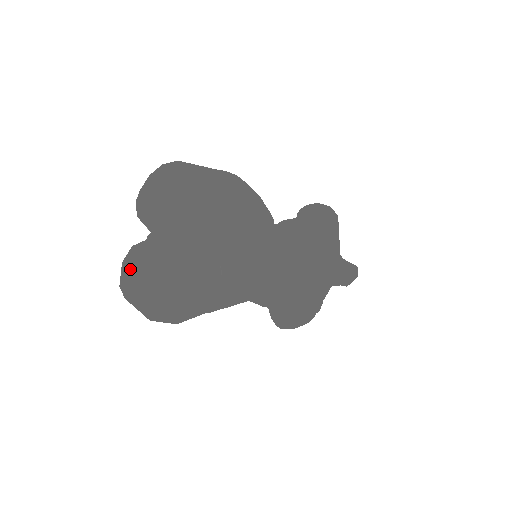
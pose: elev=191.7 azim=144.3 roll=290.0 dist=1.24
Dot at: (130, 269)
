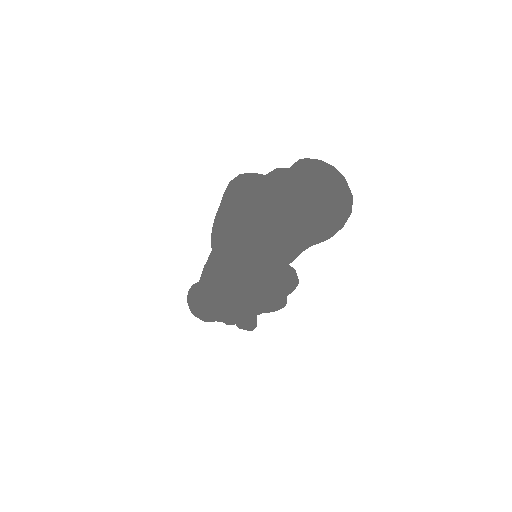
Dot at: (254, 184)
